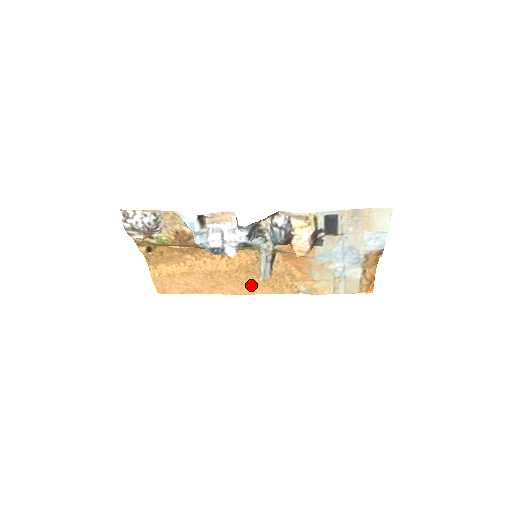
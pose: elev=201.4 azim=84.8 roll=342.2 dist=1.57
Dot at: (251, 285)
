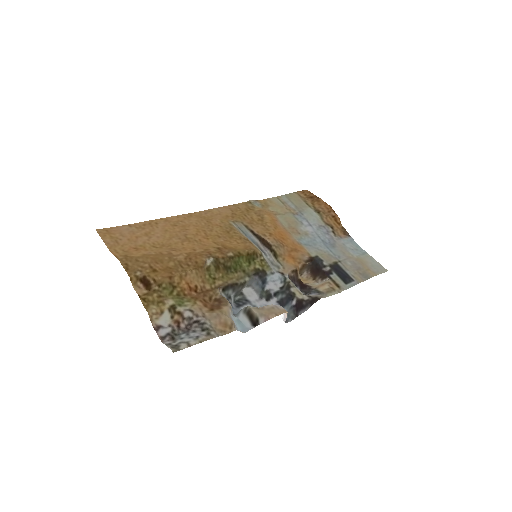
Dot at: (216, 219)
